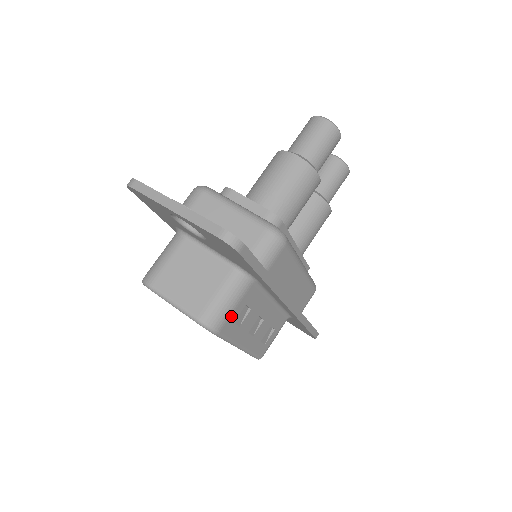
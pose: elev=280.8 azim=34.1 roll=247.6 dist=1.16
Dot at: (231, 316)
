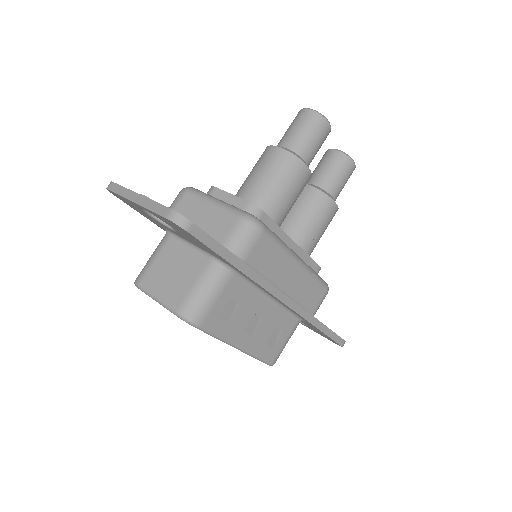
Dot at: (212, 309)
